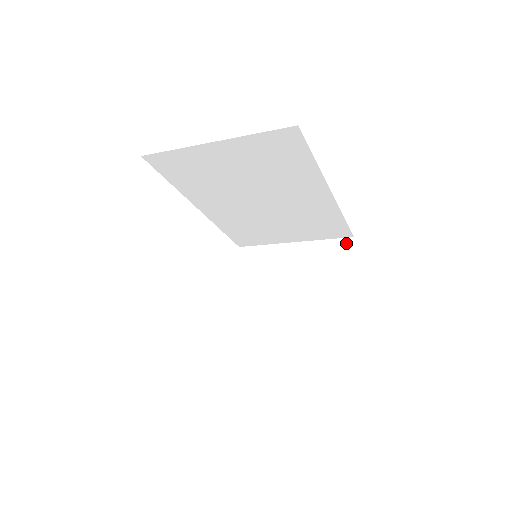
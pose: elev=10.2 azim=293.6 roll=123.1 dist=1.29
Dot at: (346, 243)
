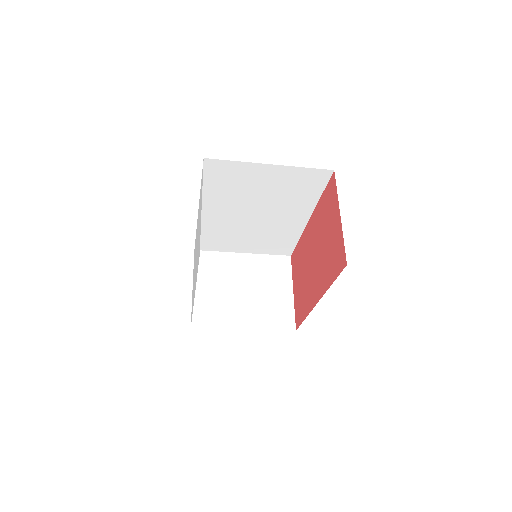
Dot at: (285, 259)
